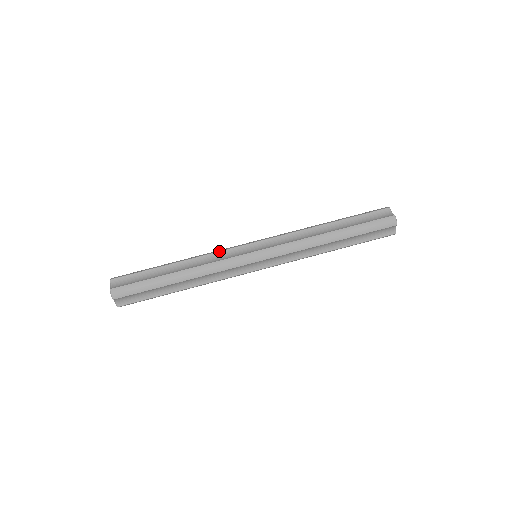
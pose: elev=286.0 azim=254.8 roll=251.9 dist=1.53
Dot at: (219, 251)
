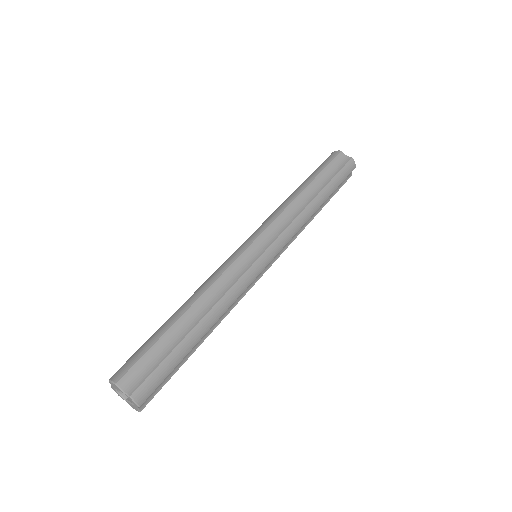
Dot at: occluded
